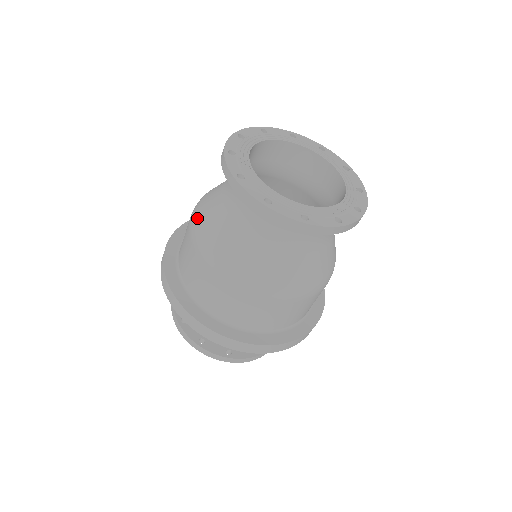
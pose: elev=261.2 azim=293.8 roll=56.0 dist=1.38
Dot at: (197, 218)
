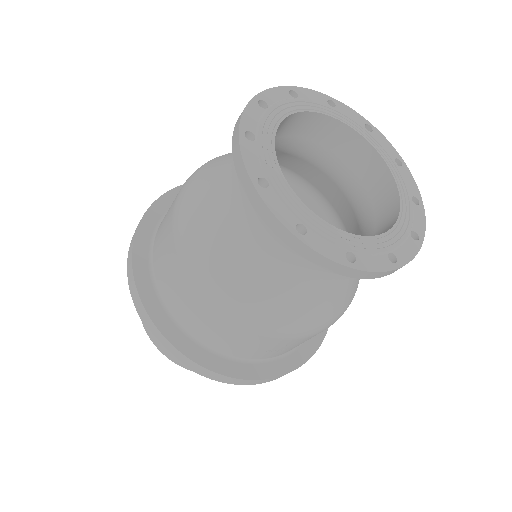
Dot at: occluded
